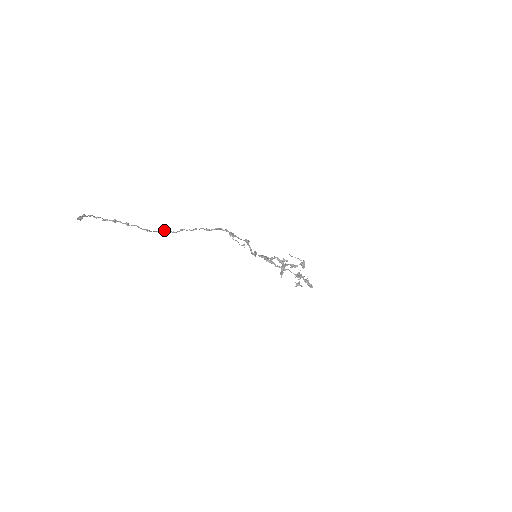
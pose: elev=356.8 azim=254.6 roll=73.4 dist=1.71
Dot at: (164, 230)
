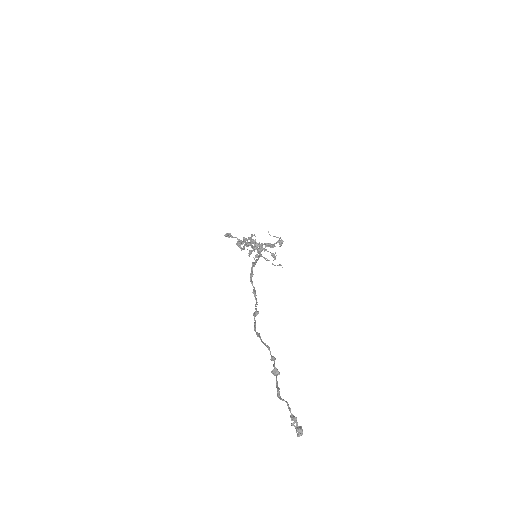
Dot at: (257, 314)
